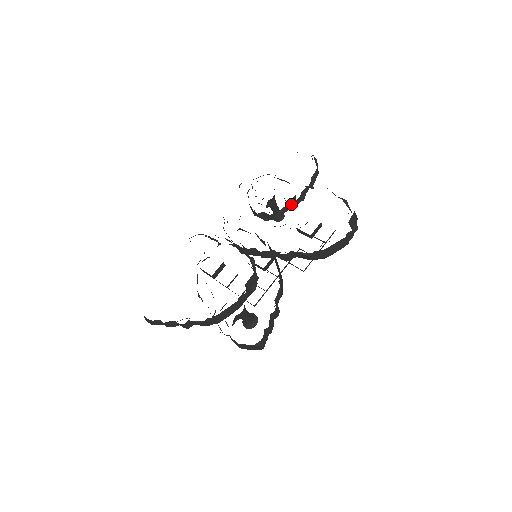
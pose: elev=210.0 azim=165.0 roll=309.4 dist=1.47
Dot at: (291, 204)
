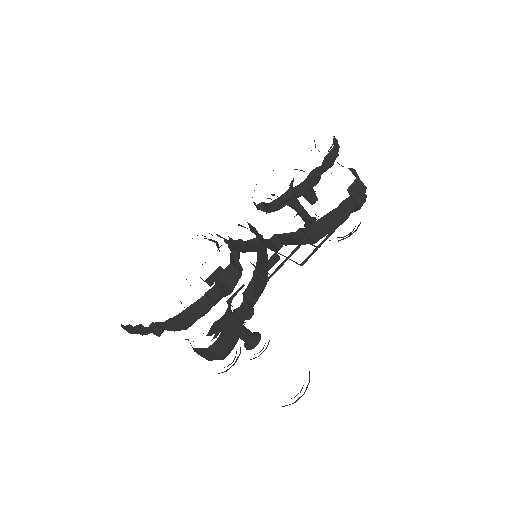
Dot at: (295, 188)
